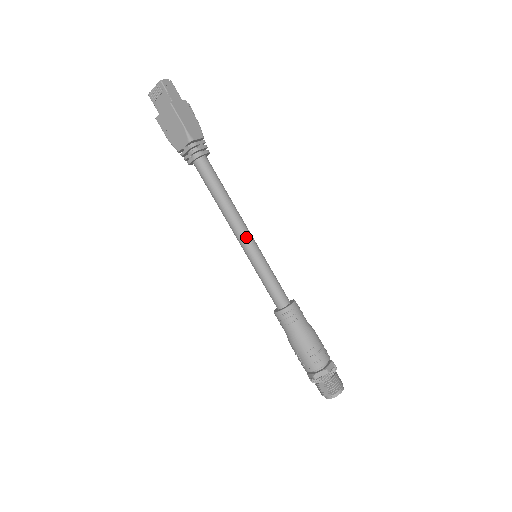
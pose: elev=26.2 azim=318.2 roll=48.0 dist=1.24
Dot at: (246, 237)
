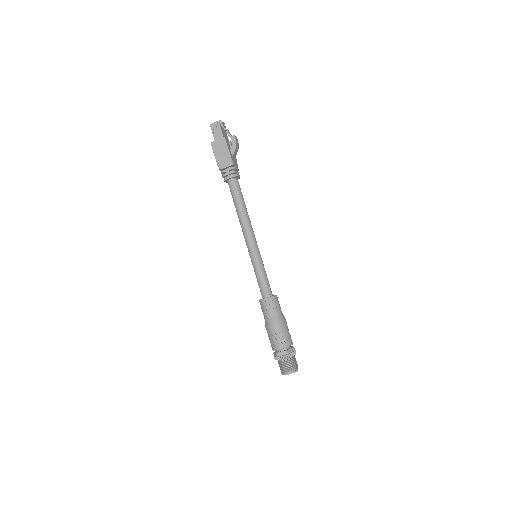
Dot at: (247, 242)
